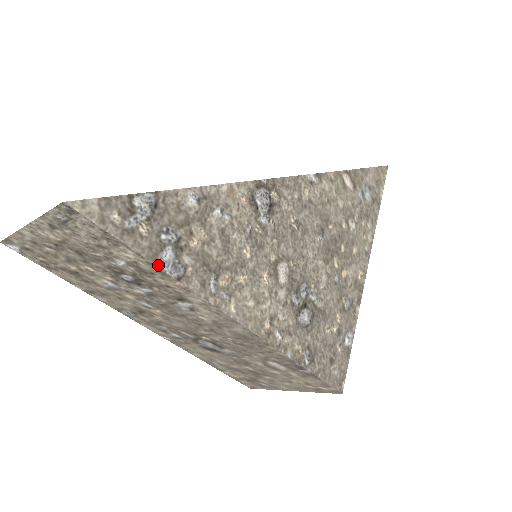
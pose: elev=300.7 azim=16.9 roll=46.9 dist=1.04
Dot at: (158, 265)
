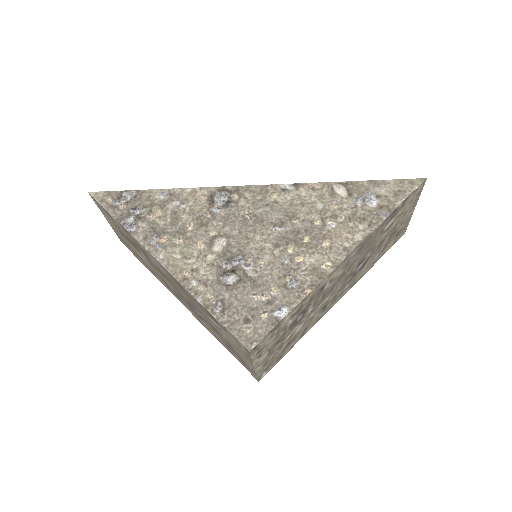
Dot at: (121, 223)
